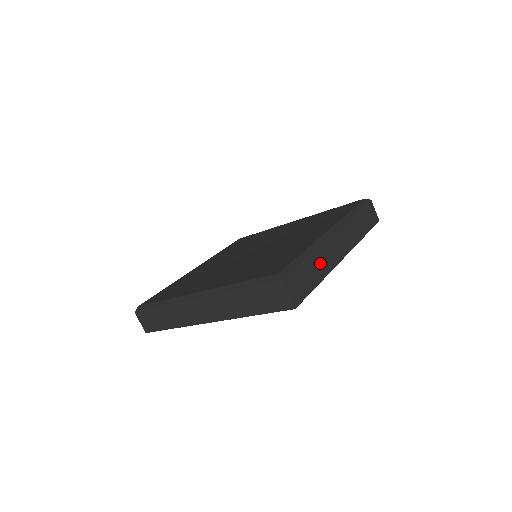
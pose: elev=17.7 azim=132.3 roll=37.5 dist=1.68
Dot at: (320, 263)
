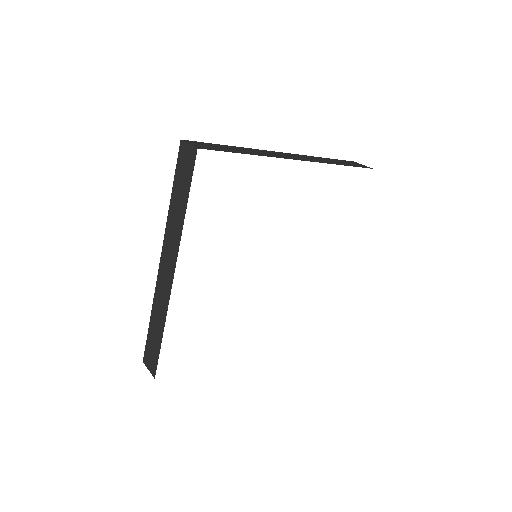
Dot at: occluded
